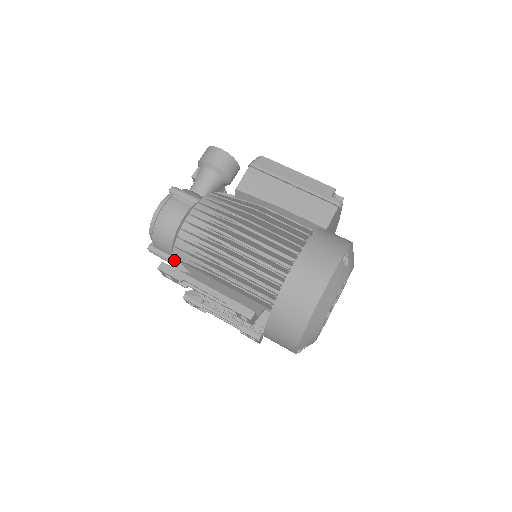
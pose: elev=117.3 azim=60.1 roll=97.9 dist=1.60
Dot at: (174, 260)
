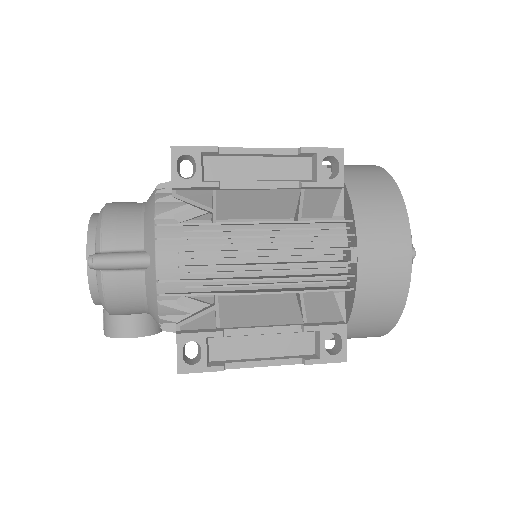
Dot at: (160, 222)
